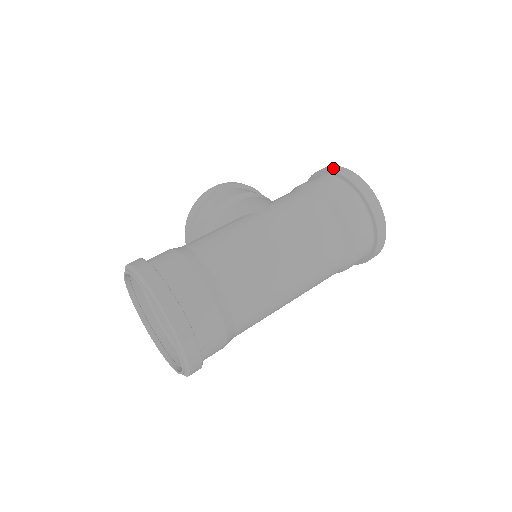
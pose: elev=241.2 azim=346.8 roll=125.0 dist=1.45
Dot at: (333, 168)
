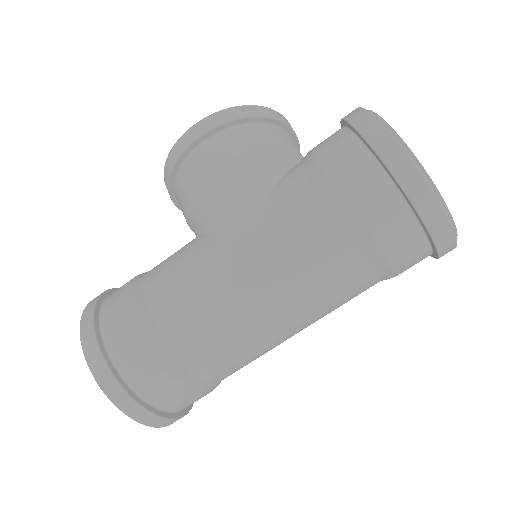
Dot at: (378, 140)
